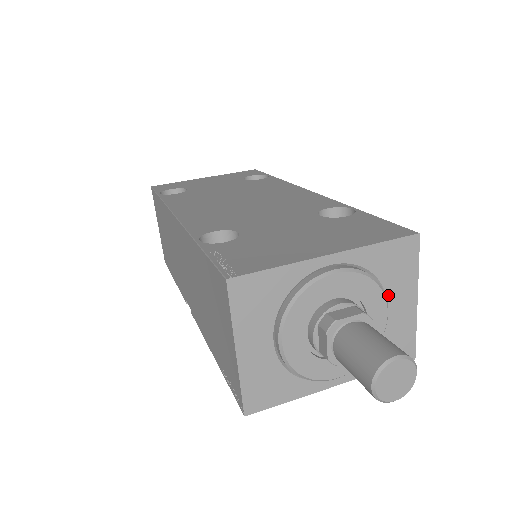
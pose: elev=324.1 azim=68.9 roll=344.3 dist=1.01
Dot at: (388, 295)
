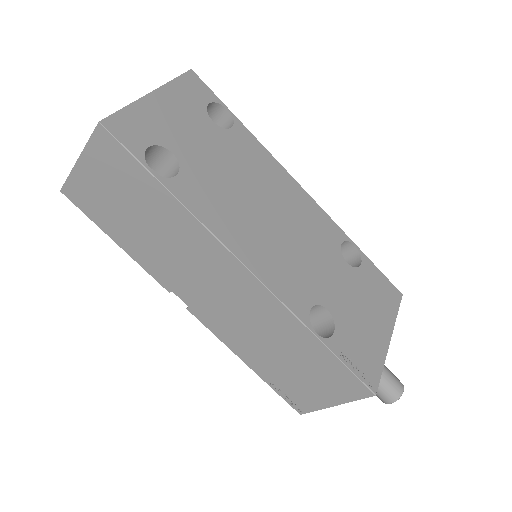
Dot at: occluded
